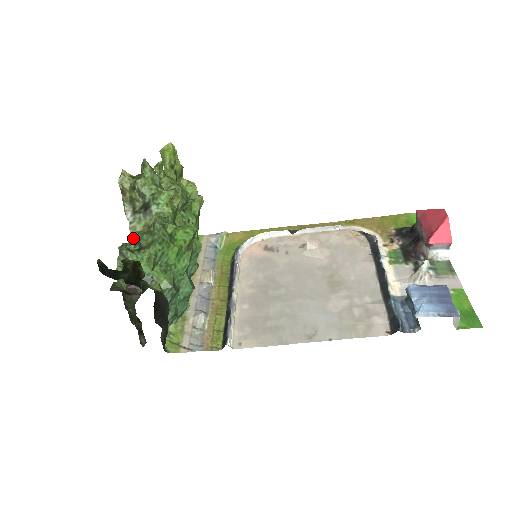
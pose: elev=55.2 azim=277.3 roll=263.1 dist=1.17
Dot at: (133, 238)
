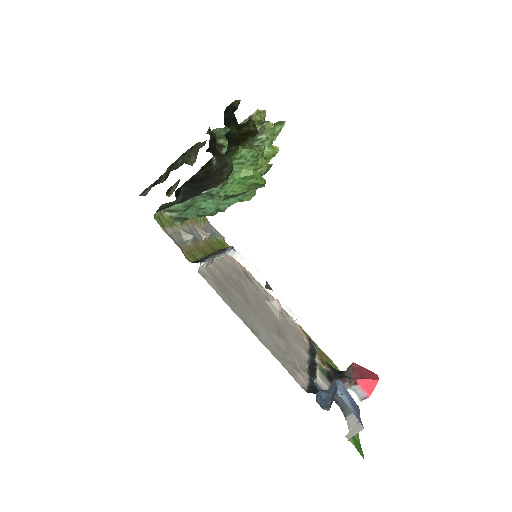
Dot at: occluded
